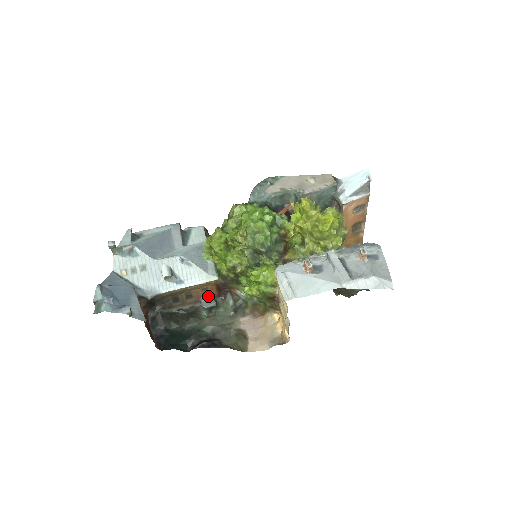
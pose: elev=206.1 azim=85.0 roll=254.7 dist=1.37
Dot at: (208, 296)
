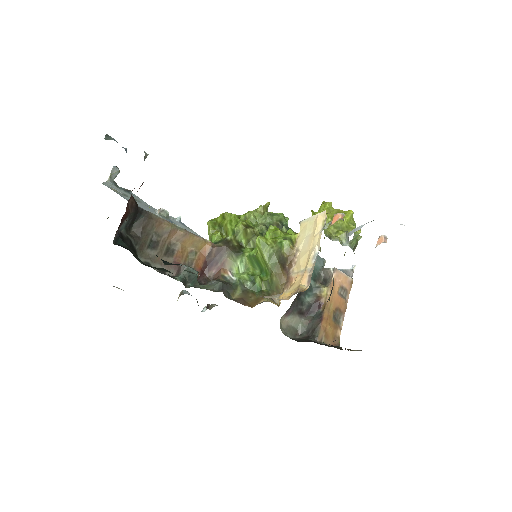
Dot at: occluded
